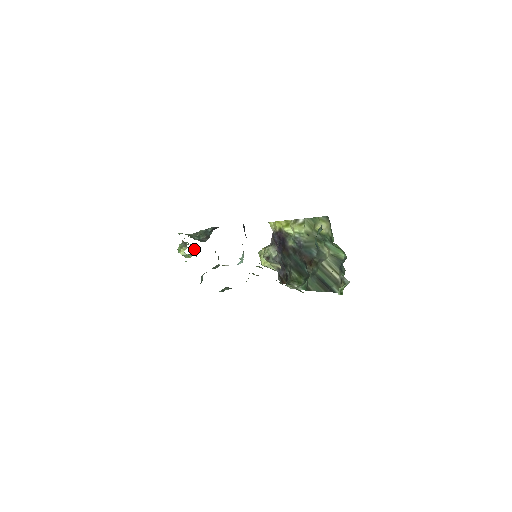
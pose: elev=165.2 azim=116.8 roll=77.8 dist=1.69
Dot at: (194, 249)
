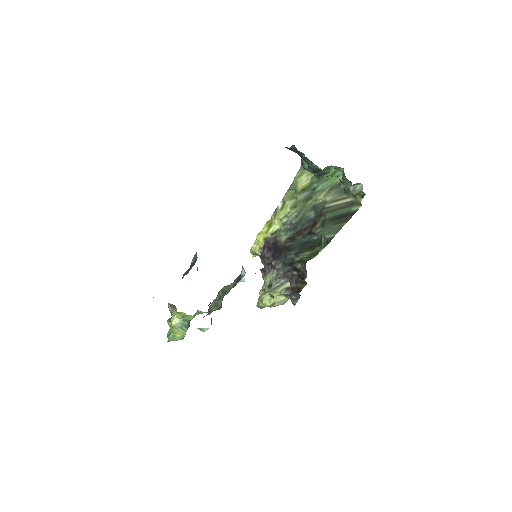
Dot at: occluded
